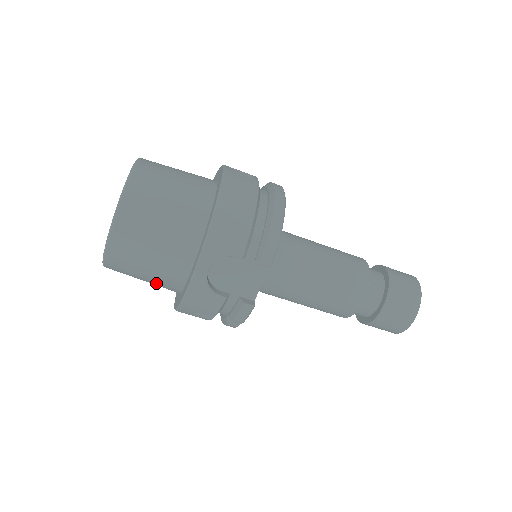
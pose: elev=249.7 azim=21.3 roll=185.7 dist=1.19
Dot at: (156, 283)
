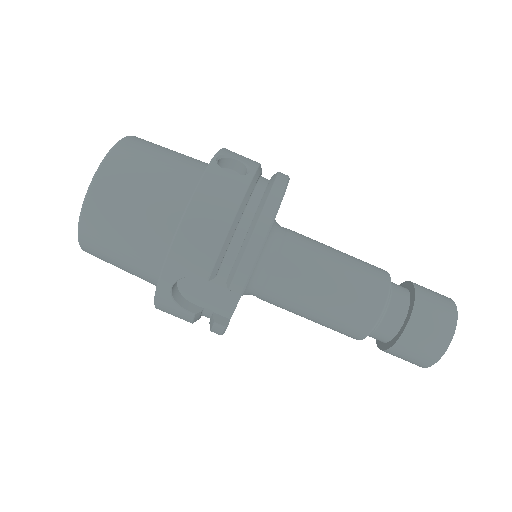
Dot at: occluded
